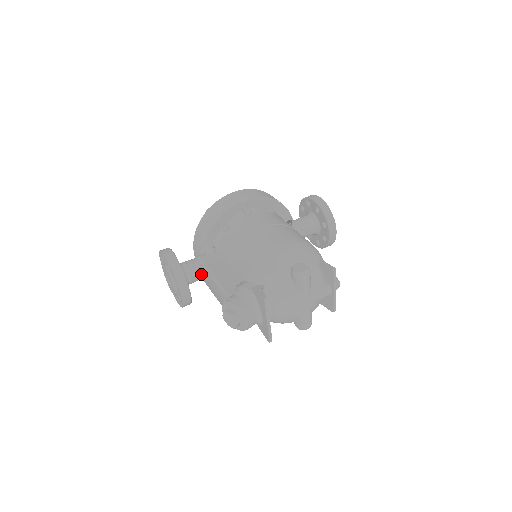
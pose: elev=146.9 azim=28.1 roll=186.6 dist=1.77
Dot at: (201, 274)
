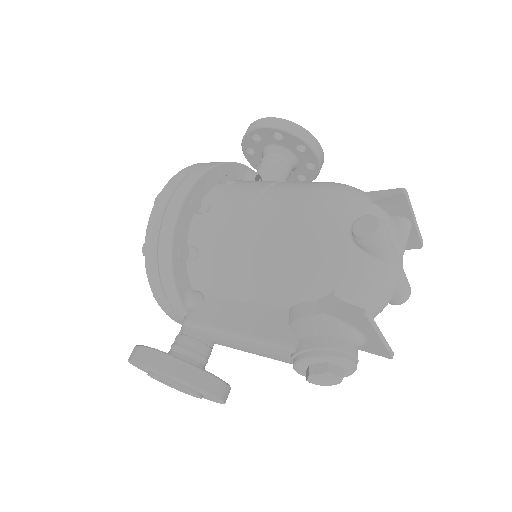
Dot at: (210, 341)
